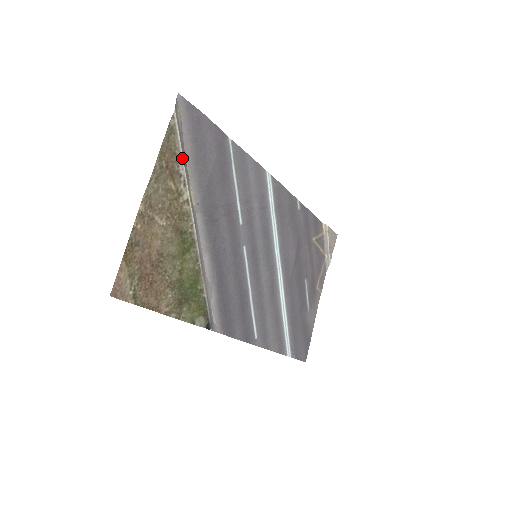
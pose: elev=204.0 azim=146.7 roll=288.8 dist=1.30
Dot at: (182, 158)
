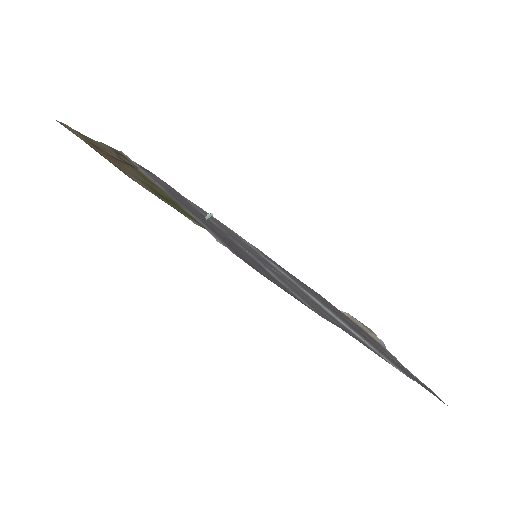
Dot at: (134, 163)
